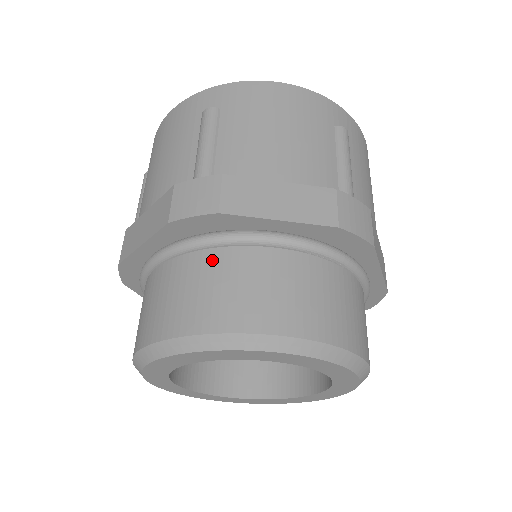
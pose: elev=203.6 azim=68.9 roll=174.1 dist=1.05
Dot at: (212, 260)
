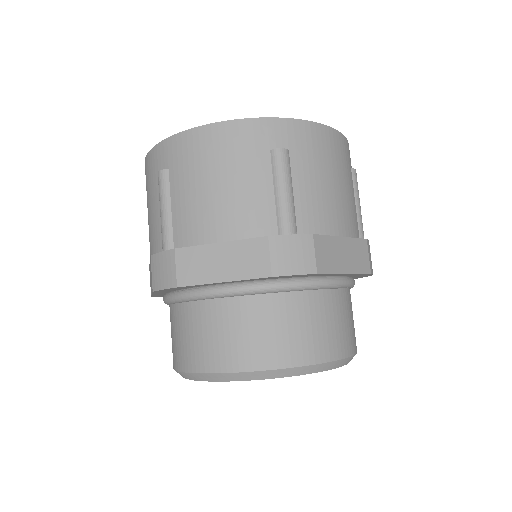
Dot at: (295, 303)
